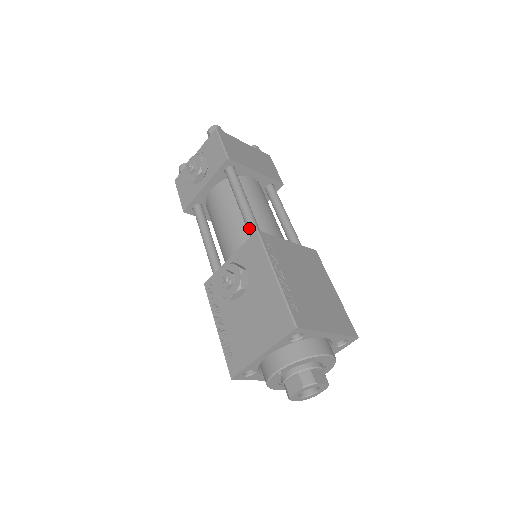
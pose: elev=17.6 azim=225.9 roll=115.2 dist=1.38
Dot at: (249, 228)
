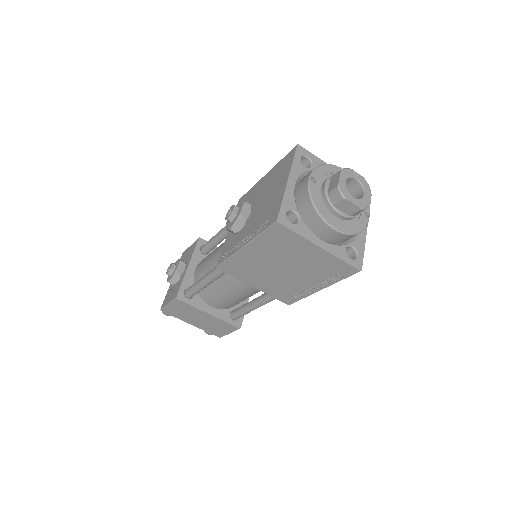
Dot at: occluded
